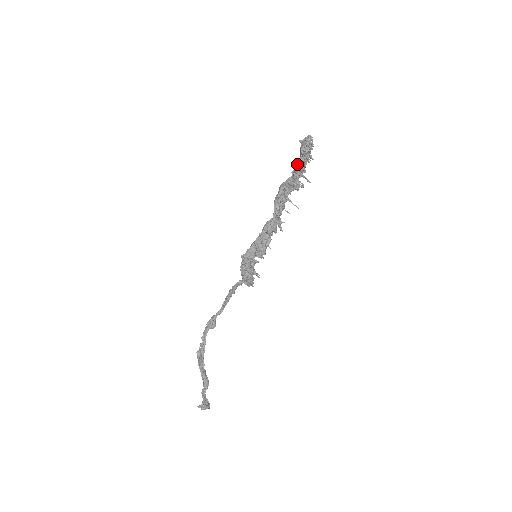
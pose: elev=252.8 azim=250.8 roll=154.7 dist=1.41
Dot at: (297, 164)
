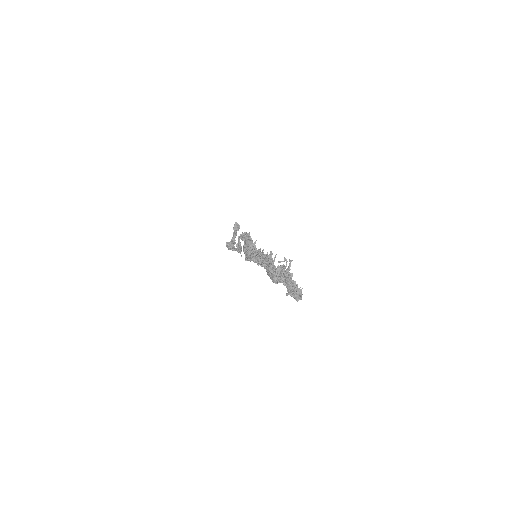
Dot at: occluded
